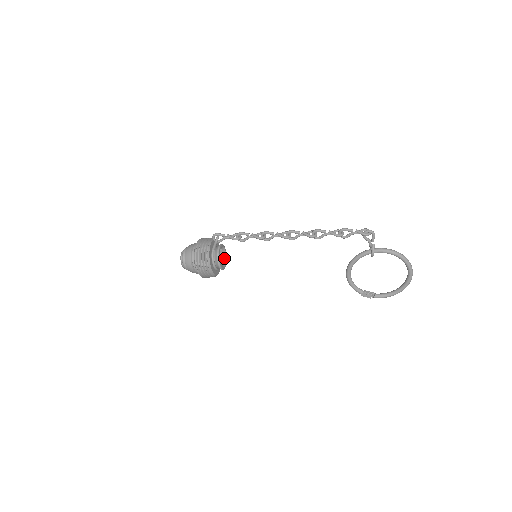
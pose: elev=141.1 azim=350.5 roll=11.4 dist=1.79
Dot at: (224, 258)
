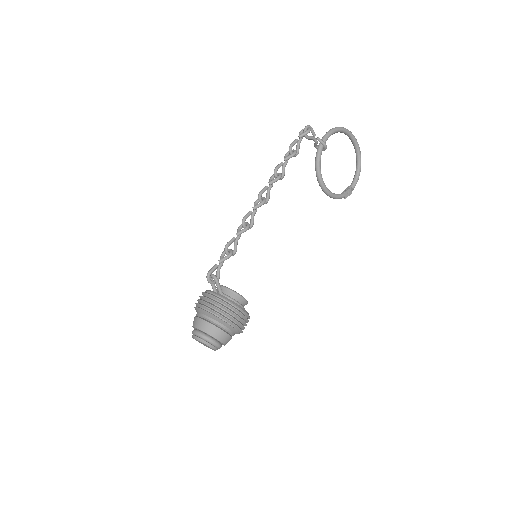
Dot at: occluded
